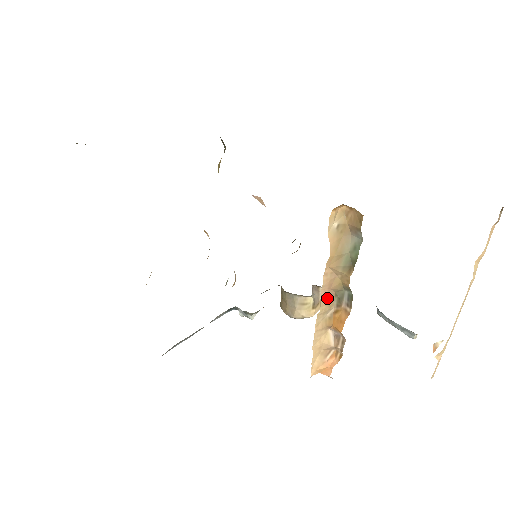
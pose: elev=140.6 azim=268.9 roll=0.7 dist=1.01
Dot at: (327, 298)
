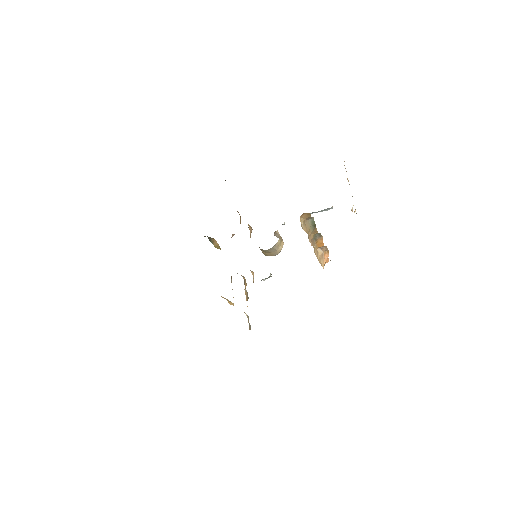
Dot at: (313, 244)
